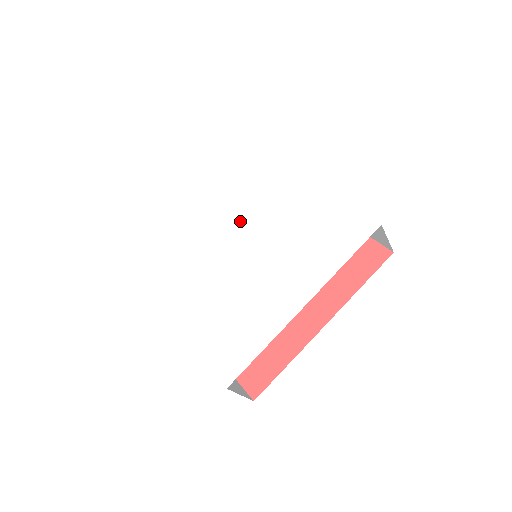
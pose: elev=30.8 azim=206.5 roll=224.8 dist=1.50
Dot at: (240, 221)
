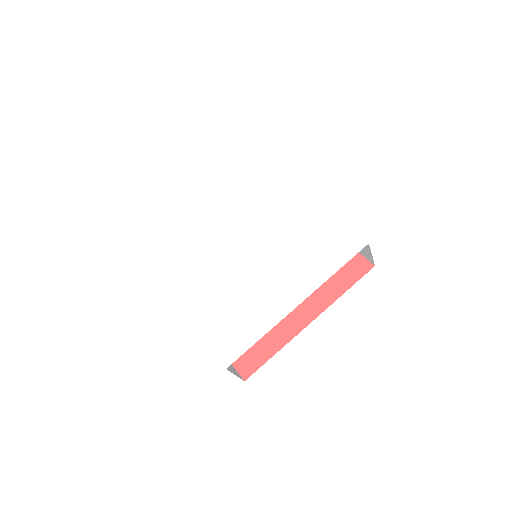
Dot at: (245, 224)
